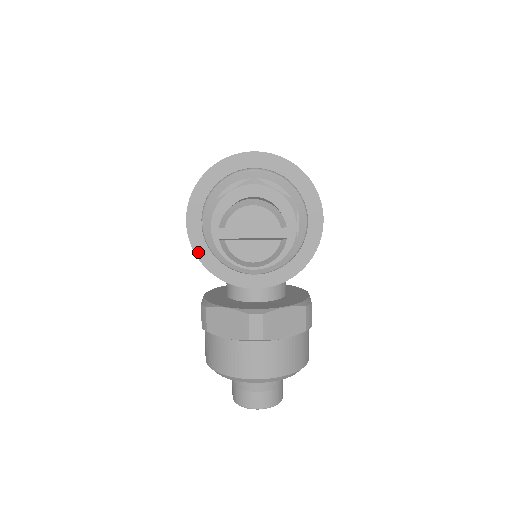
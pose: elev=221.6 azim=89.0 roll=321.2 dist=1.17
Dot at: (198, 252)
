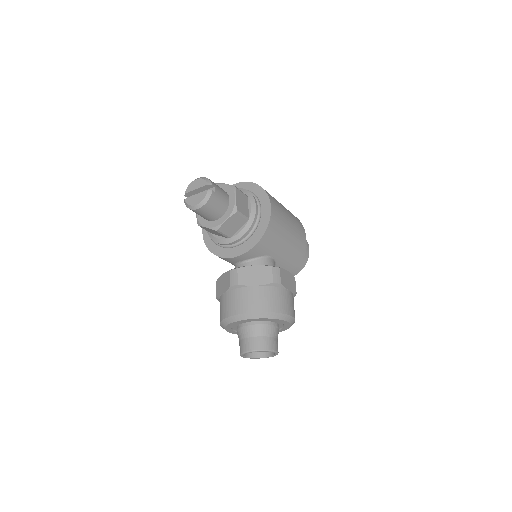
Dot at: (207, 244)
